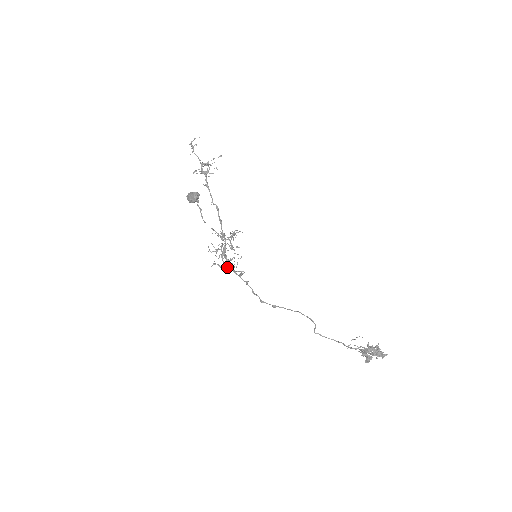
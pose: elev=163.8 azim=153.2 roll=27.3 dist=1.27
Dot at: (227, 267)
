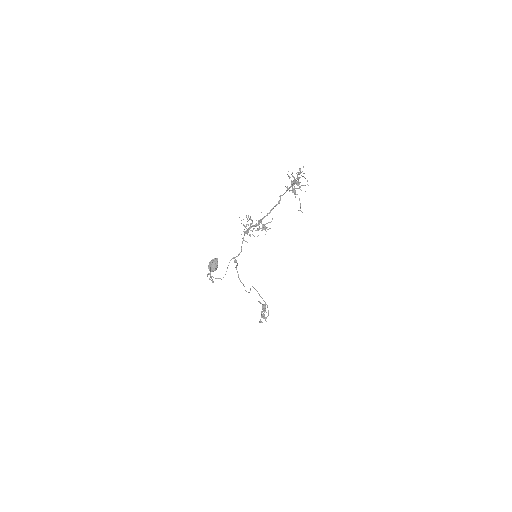
Dot at: (244, 233)
